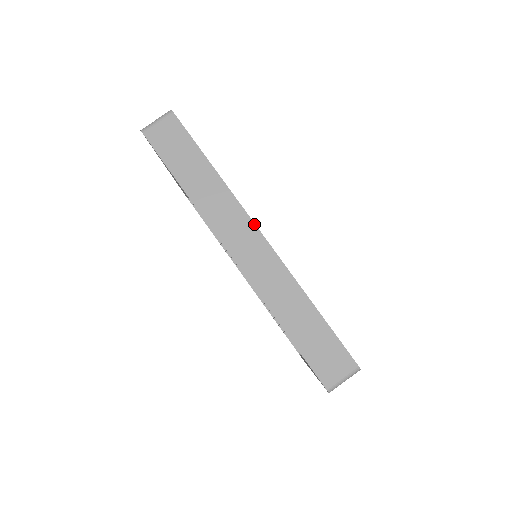
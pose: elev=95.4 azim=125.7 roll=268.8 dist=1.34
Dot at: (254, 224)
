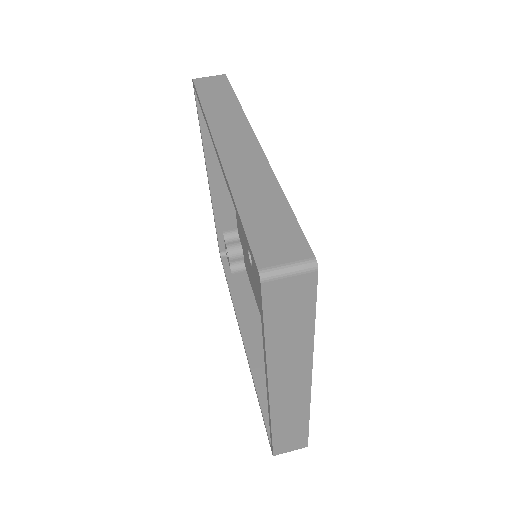
Dot at: (254, 133)
